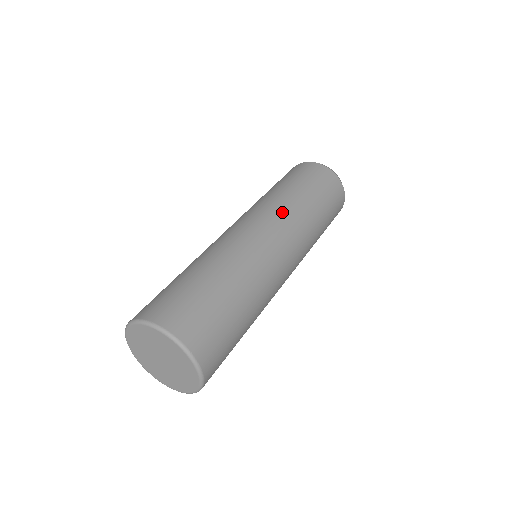
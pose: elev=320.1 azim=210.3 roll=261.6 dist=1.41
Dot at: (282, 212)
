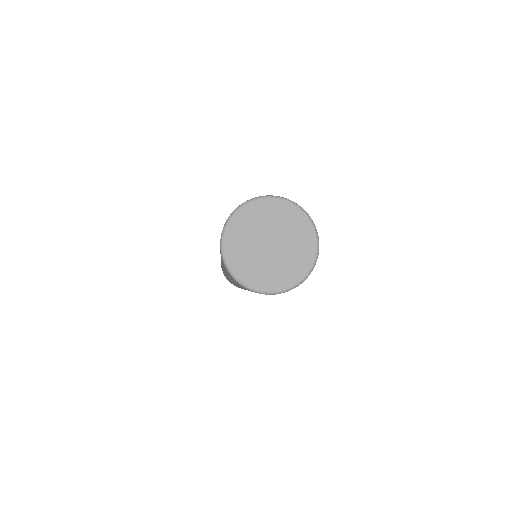
Dot at: occluded
